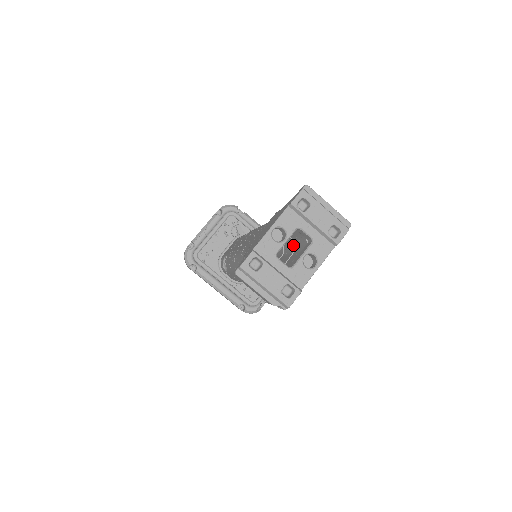
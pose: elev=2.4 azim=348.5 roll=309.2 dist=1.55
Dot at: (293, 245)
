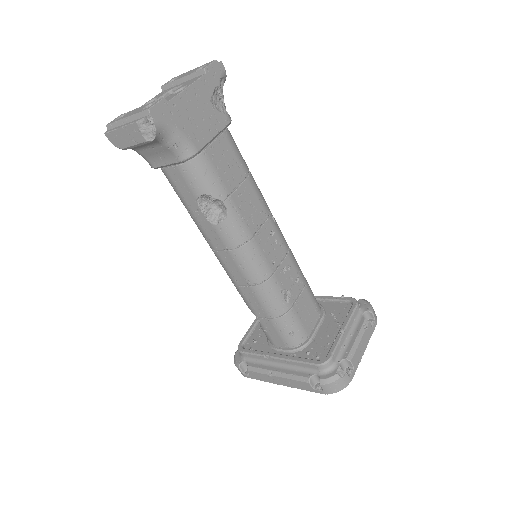
Dot at: occluded
